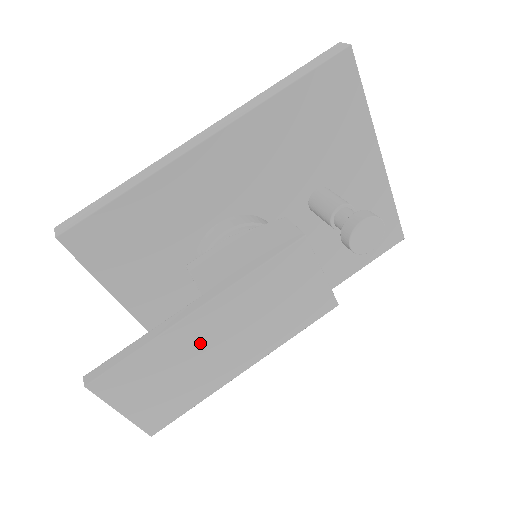
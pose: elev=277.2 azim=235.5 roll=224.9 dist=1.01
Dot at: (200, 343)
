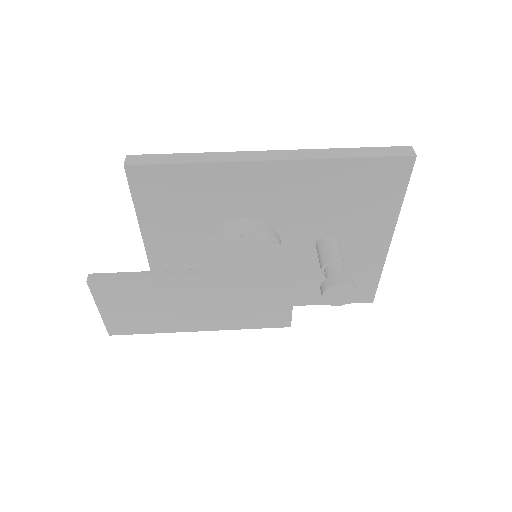
Dot at: (180, 298)
